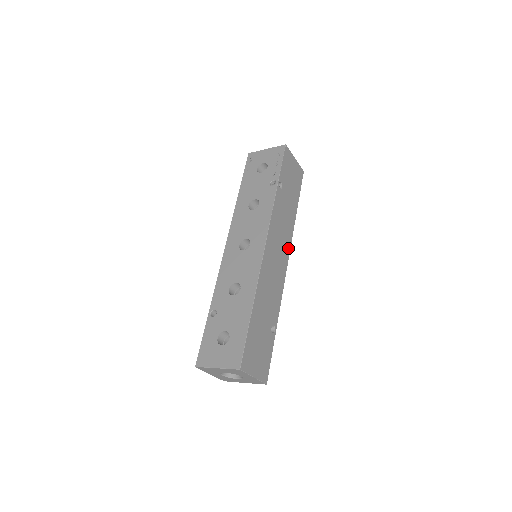
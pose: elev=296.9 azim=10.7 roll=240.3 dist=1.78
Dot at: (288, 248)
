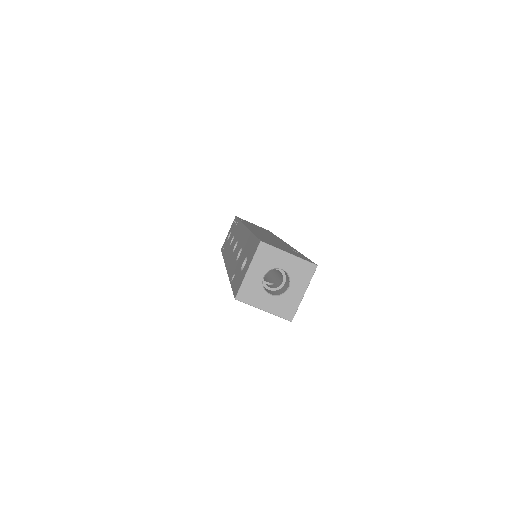
Dot at: occluded
